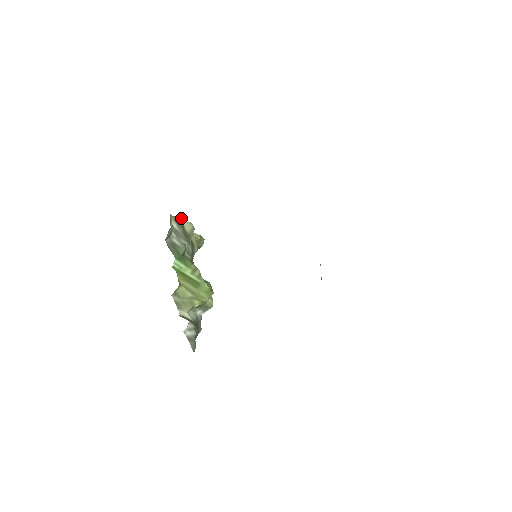
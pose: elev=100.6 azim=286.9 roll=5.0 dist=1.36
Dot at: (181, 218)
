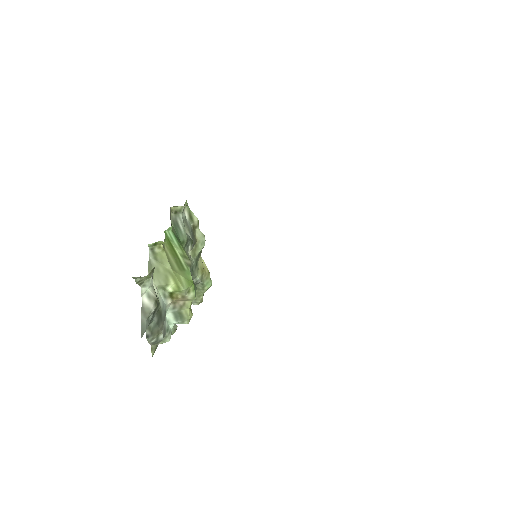
Dot at: (196, 217)
